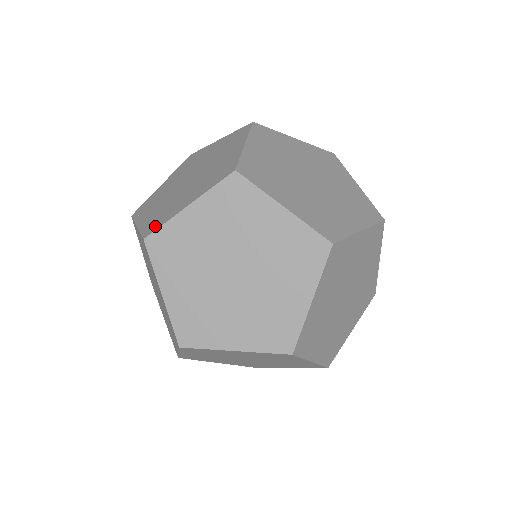
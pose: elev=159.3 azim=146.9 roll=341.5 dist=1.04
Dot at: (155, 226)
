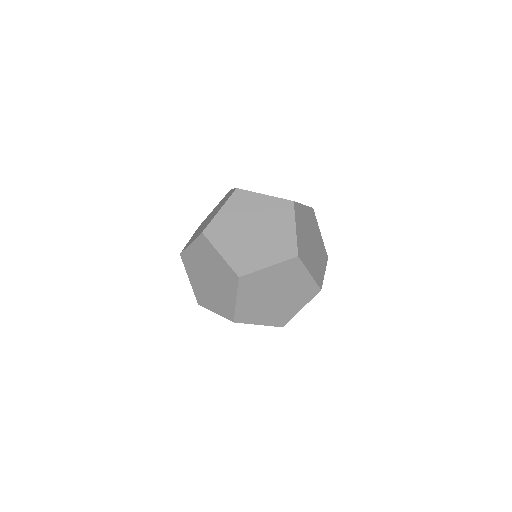
Dot at: (205, 227)
